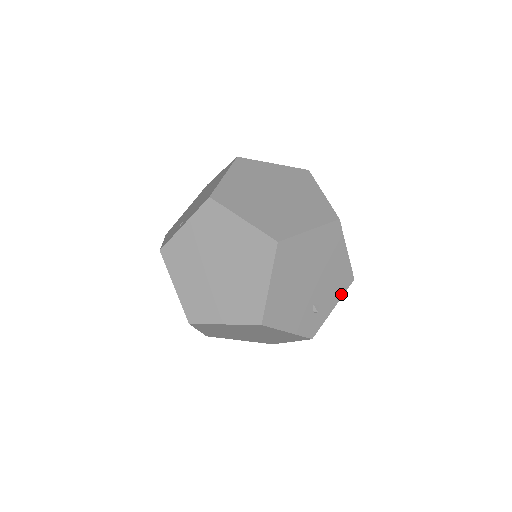
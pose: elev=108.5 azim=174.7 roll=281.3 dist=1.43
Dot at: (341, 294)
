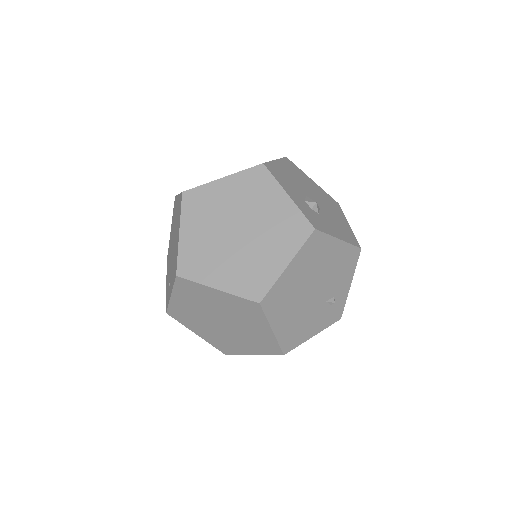
Dot at: (353, 270)
